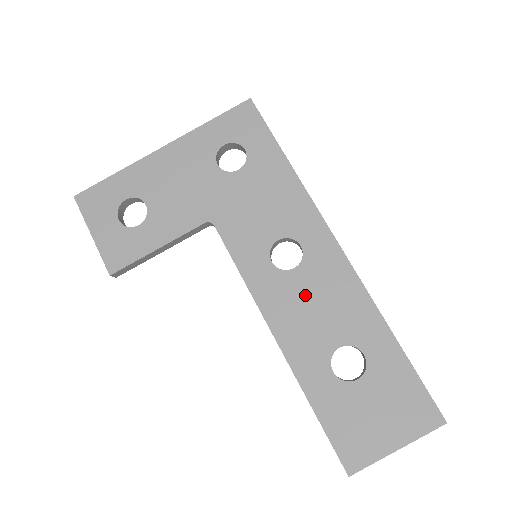
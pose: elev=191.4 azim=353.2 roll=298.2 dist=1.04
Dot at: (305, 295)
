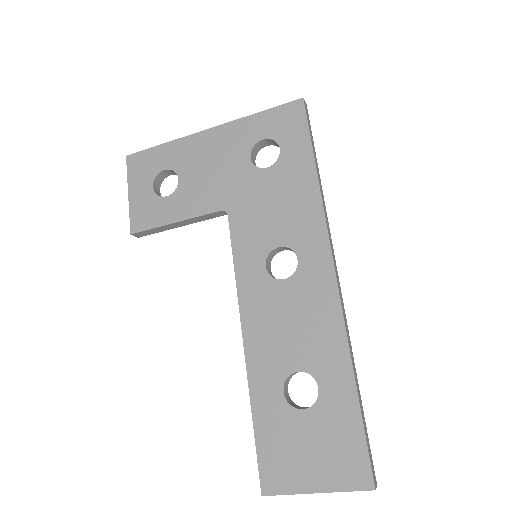
Dot at: (284, 309)
